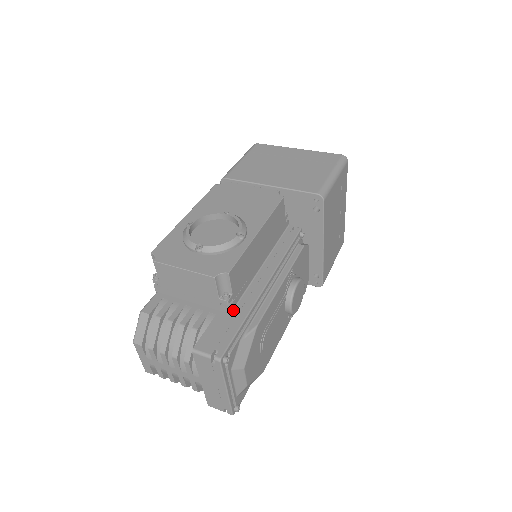
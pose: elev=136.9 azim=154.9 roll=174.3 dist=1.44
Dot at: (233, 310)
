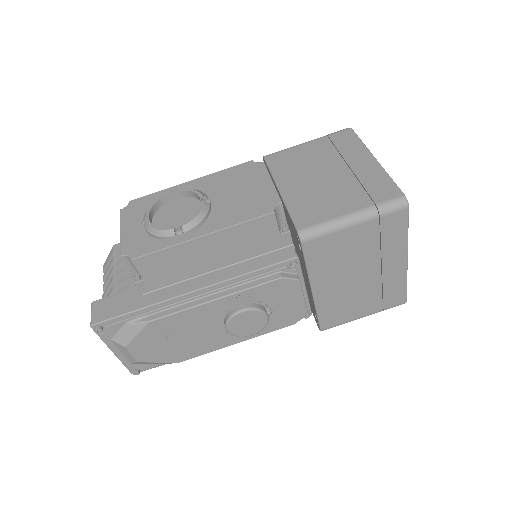
Dot at: (146, 293)
